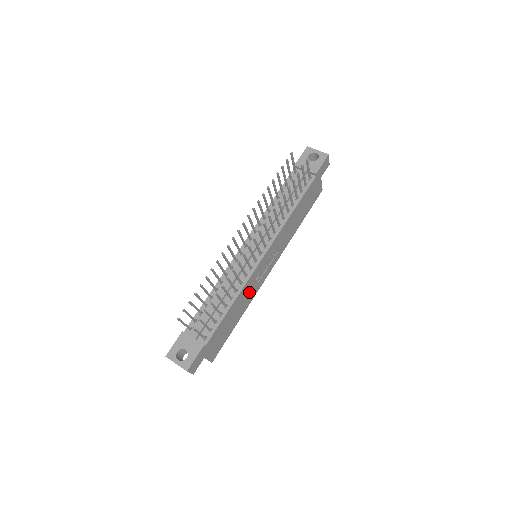
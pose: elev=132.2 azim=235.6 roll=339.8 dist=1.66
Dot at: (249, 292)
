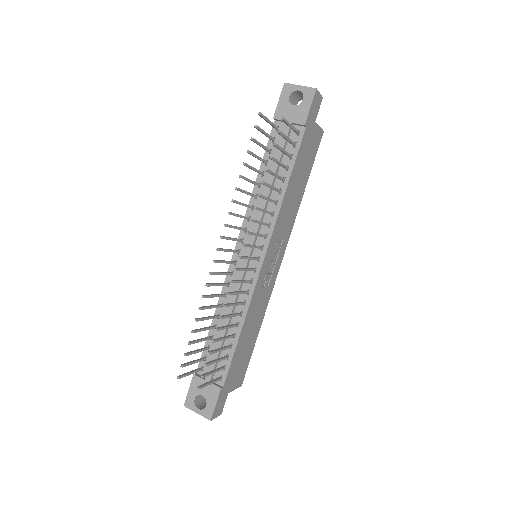
Dot at: (260, 303)
